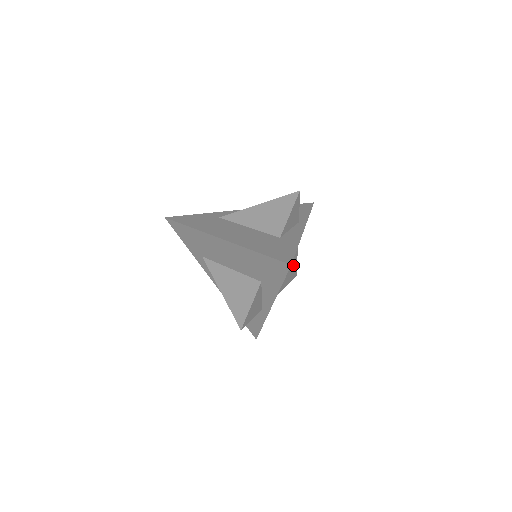
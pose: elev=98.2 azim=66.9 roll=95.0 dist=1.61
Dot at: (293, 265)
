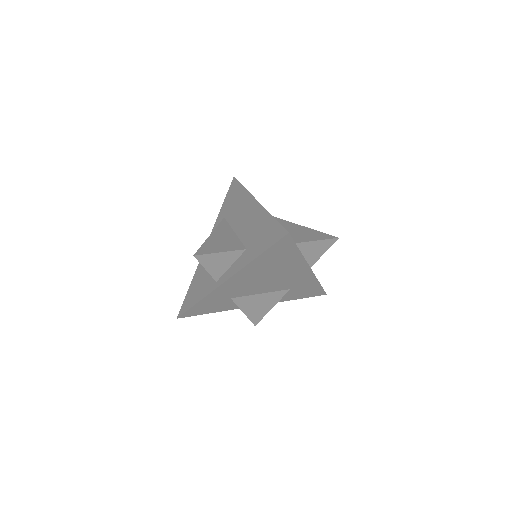
Dot at: (266, 305)
